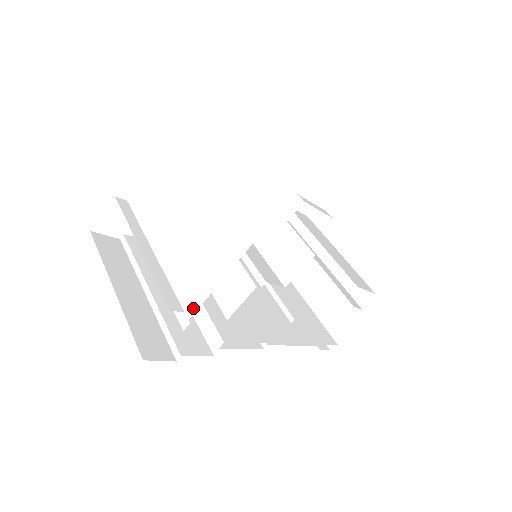
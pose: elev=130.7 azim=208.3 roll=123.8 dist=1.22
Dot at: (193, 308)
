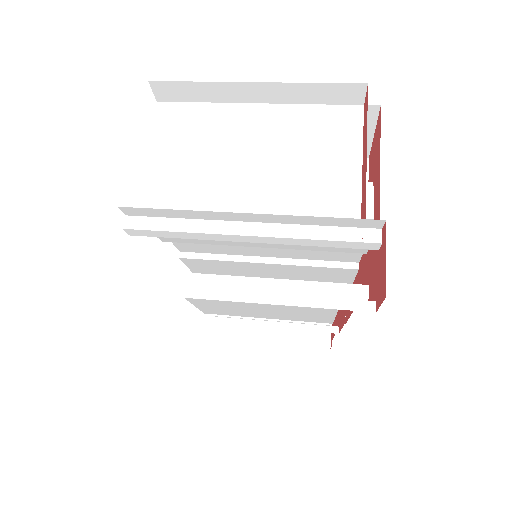
Dot at: occluded
